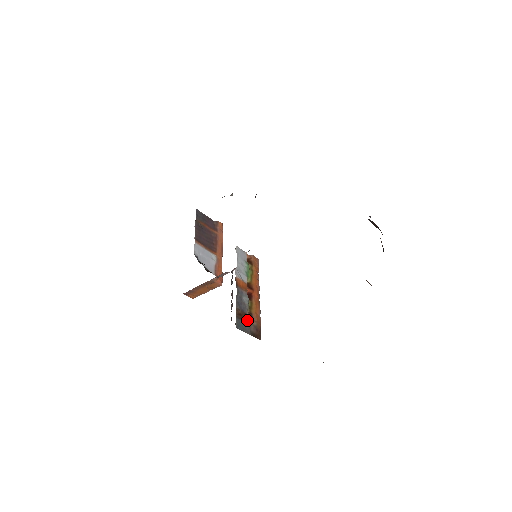
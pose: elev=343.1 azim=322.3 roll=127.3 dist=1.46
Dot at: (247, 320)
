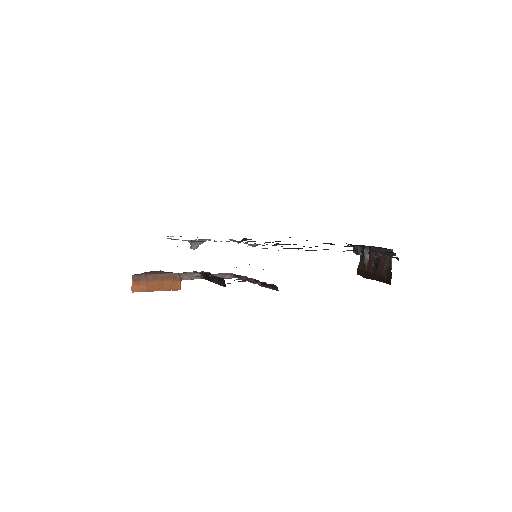
Dot at: occluded
